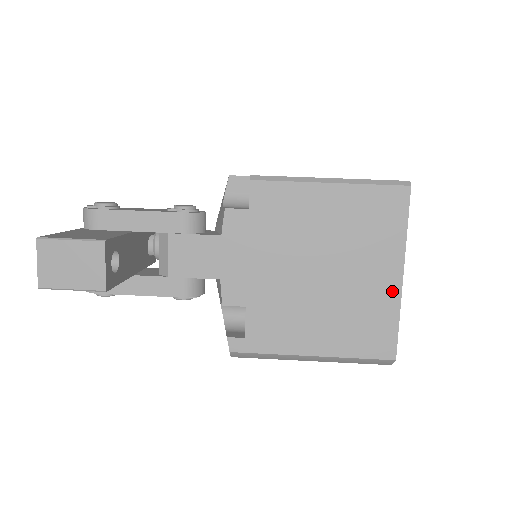
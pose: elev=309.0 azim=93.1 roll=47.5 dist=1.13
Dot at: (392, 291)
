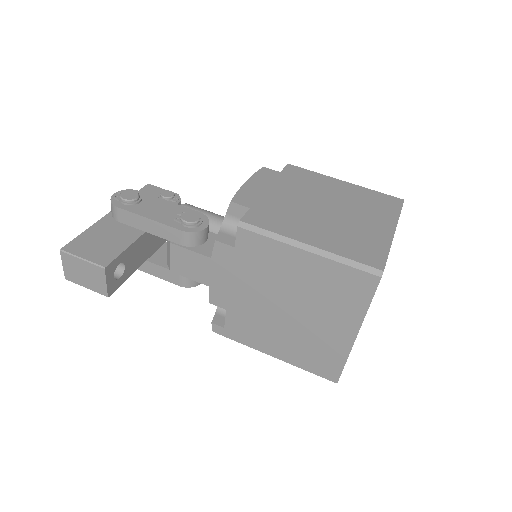
Dot at: (345, 343)
